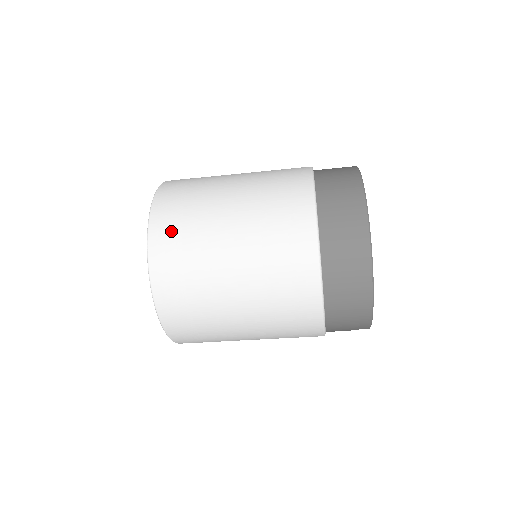
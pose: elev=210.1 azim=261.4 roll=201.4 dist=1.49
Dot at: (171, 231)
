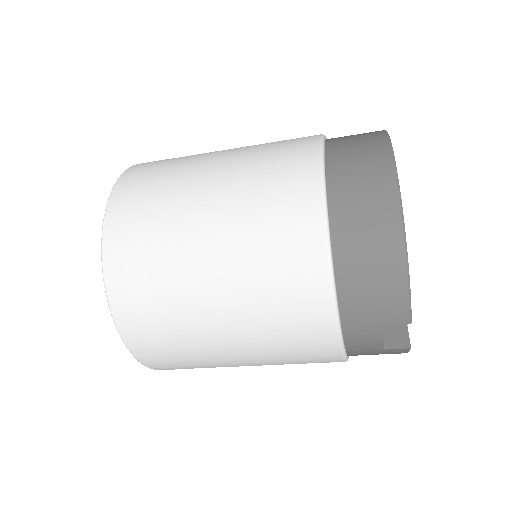
Dot at: (145, 173)
